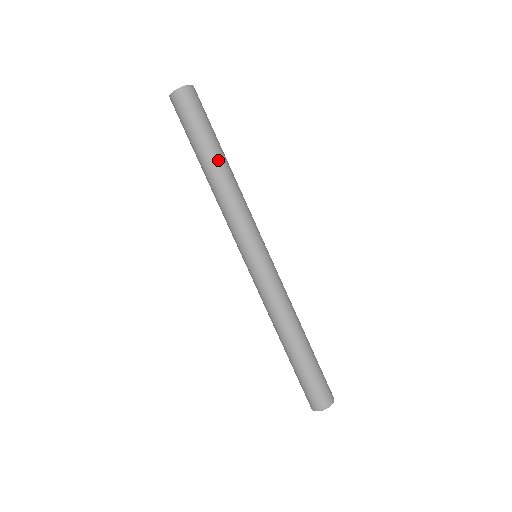
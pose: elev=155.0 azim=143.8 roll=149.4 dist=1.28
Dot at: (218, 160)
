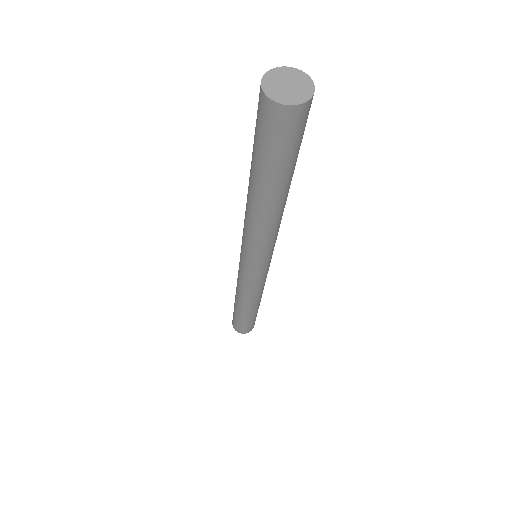
Dot at: (284, 195)
